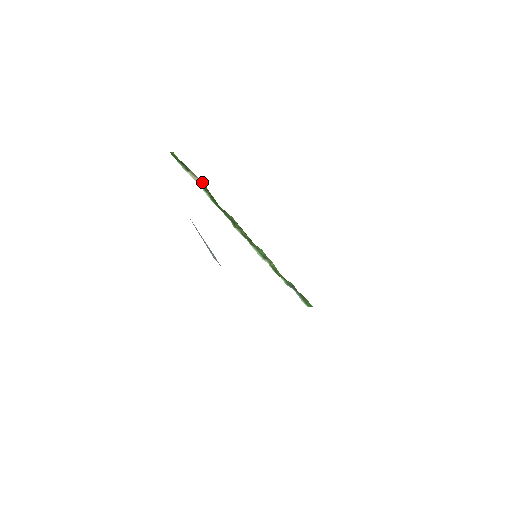
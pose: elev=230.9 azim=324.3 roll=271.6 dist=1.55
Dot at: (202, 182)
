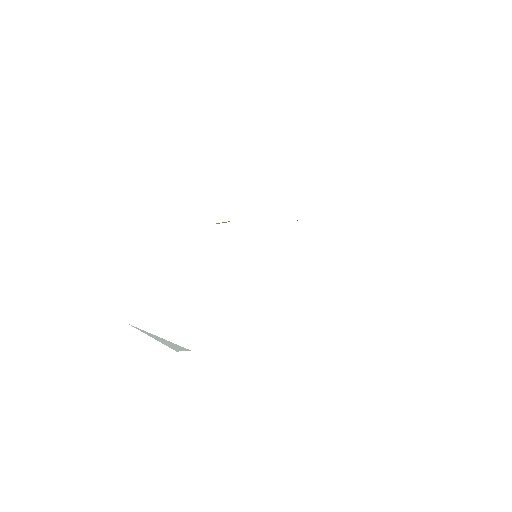
Dot at: occluded
